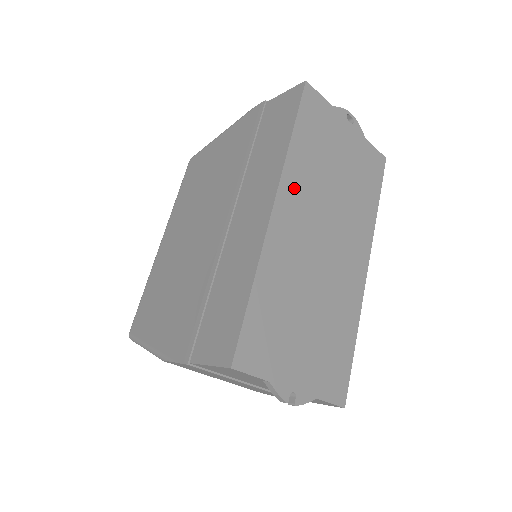
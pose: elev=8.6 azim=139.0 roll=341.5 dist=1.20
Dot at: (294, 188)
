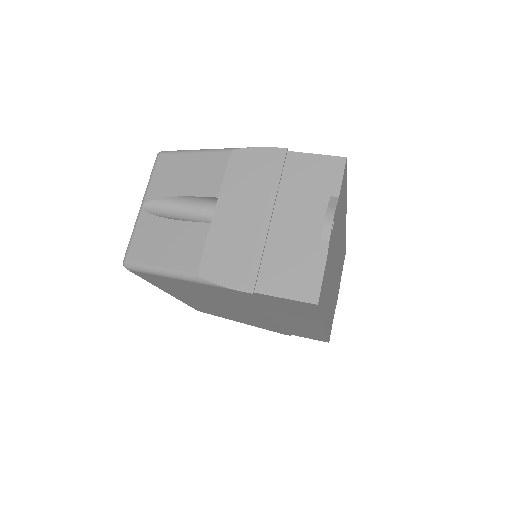
Dot at: occluded
